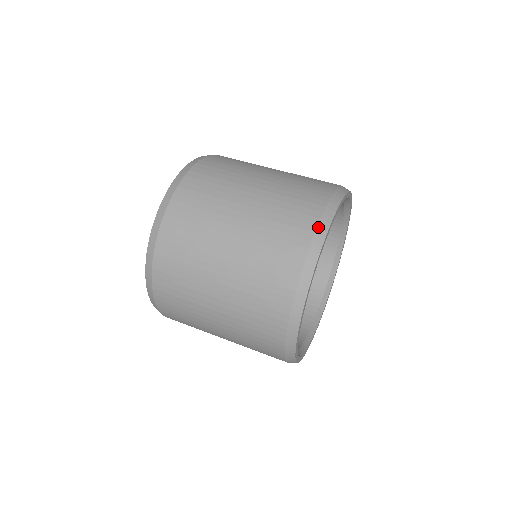
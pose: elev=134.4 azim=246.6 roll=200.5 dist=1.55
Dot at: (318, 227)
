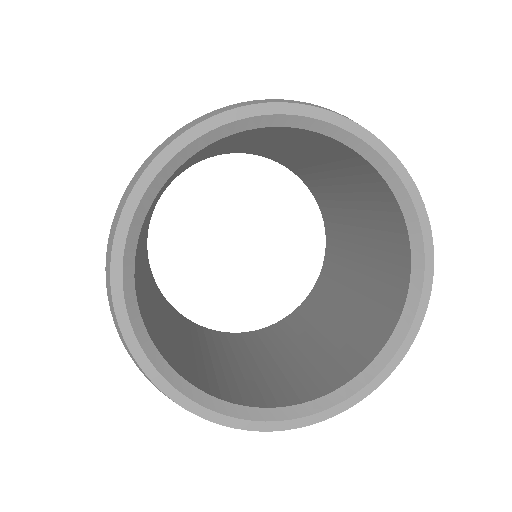
Dot at: occluded
